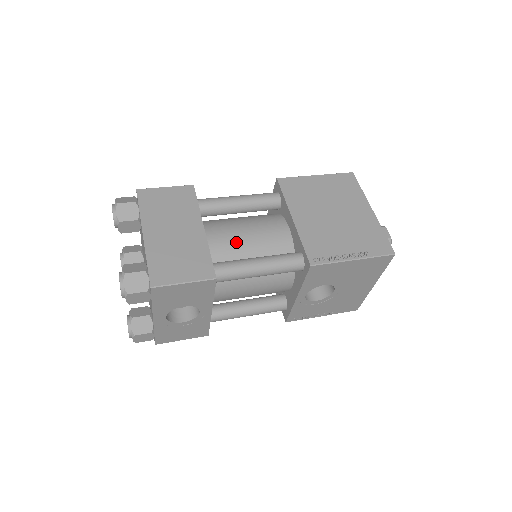
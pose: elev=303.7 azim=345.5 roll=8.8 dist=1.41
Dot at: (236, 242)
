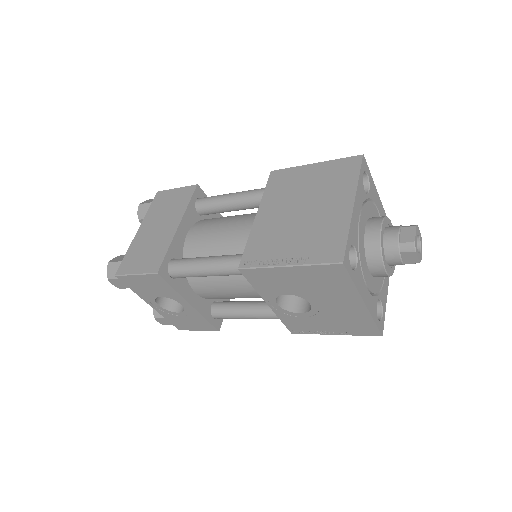
Dot at: (209, 240)
